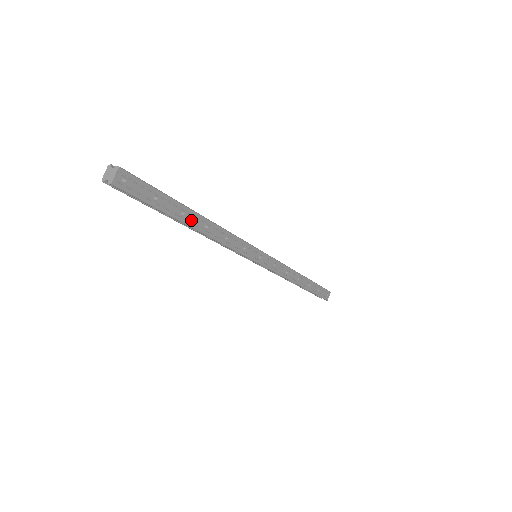
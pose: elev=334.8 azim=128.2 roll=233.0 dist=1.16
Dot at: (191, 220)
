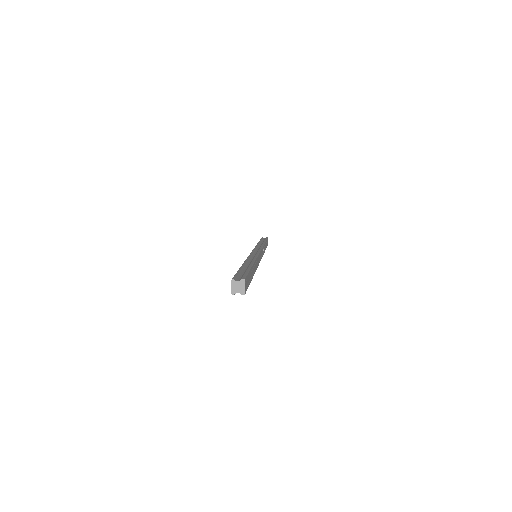
Dot at: (253, 272)
